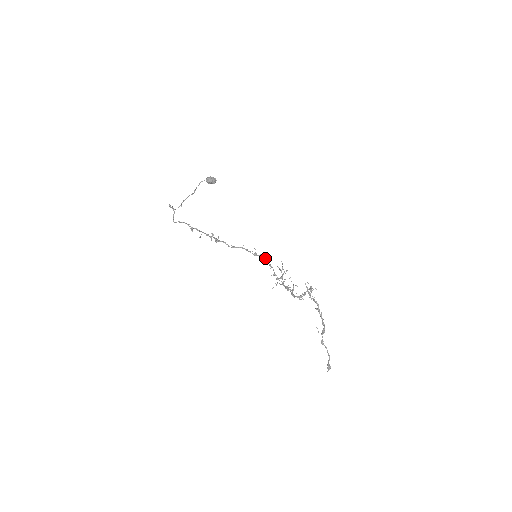
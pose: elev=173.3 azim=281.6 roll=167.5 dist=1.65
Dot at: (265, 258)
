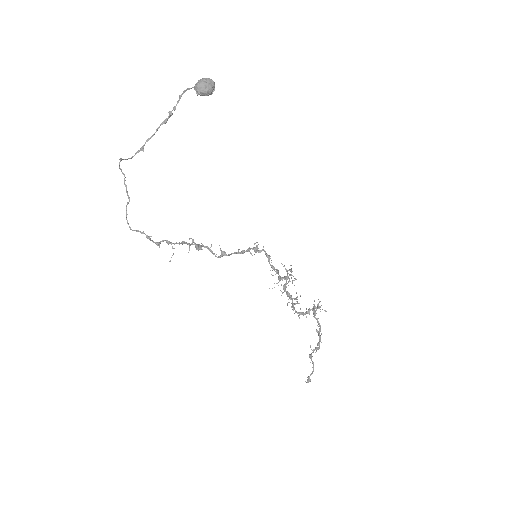
Dot at: (269, 260)
